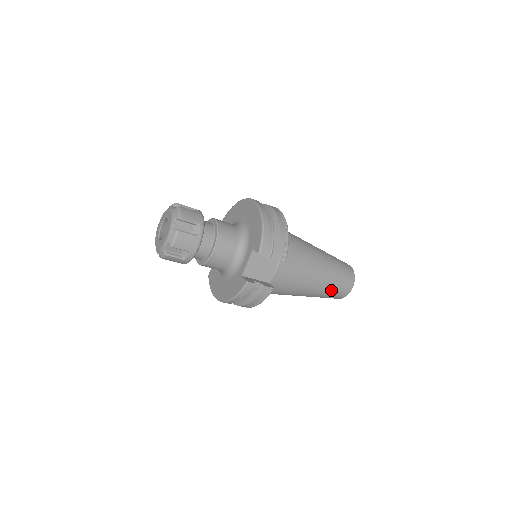
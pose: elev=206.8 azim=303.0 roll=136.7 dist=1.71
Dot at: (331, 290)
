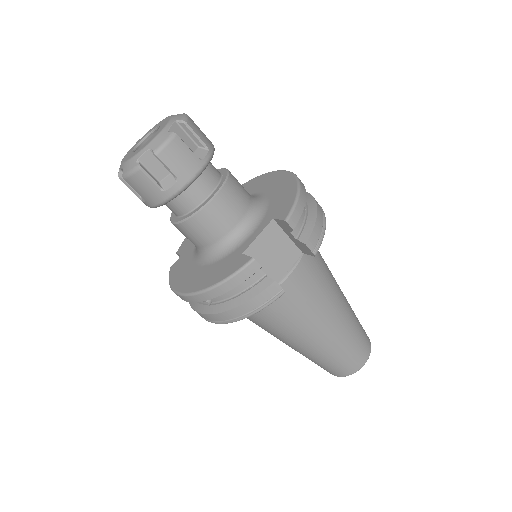
Dot at: (341, 351)
